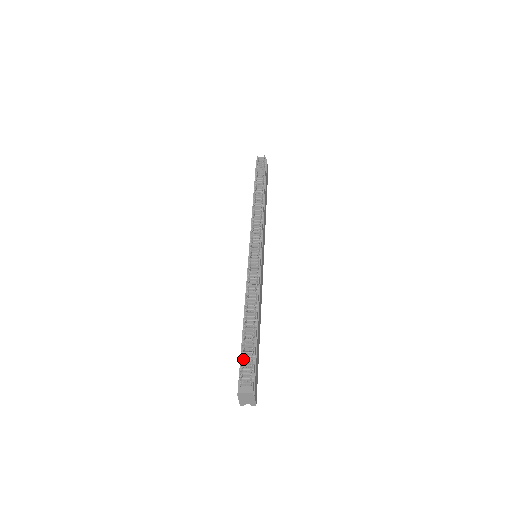
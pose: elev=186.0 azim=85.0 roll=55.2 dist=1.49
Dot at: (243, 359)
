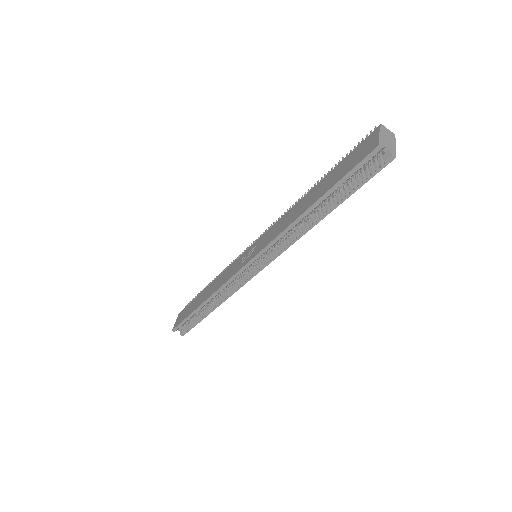
Dot at: occluded
